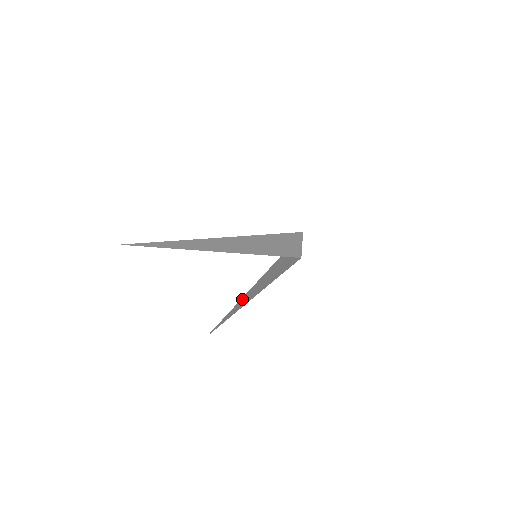
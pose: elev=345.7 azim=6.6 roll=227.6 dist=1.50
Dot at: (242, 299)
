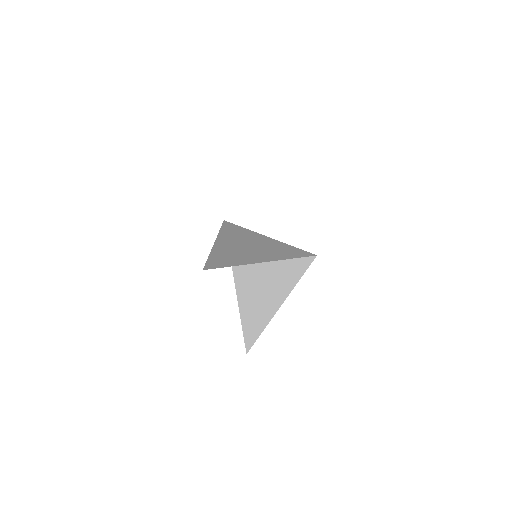
Dot at: (245, 303)
